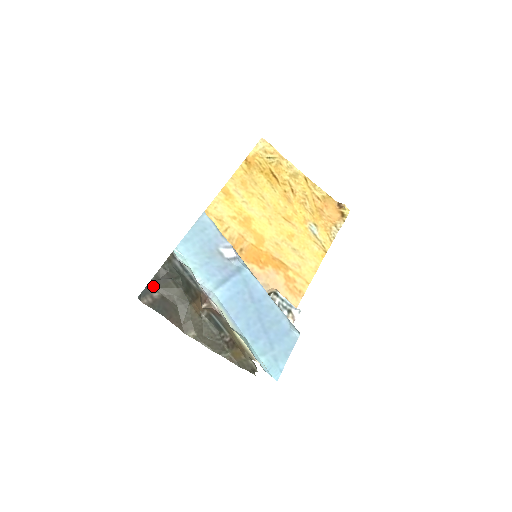
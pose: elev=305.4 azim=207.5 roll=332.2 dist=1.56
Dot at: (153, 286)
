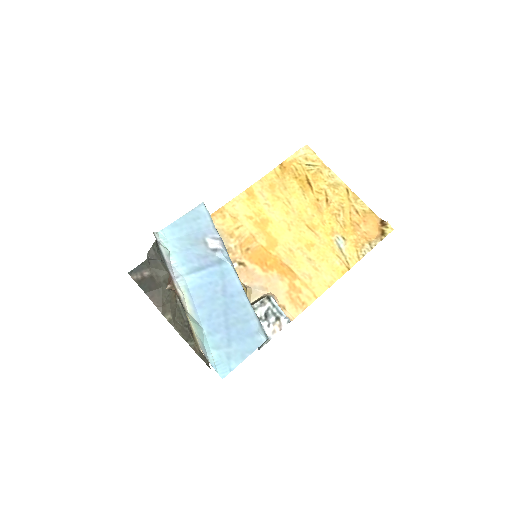
Dot at: (146, 265)
